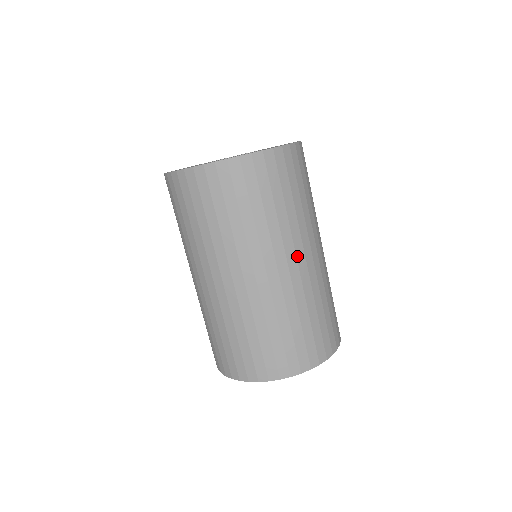
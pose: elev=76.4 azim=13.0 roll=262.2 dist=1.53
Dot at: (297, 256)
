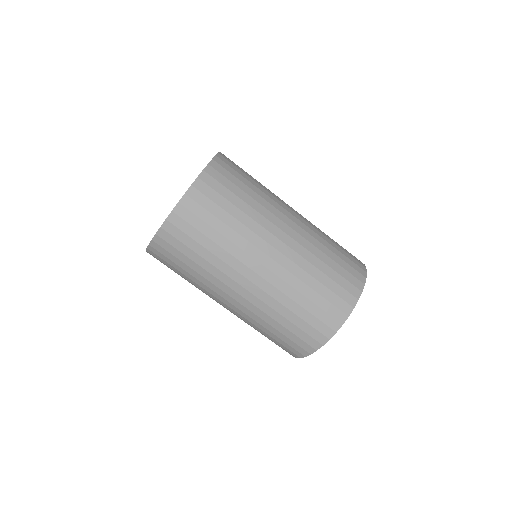
Dot at: (289, 212)
